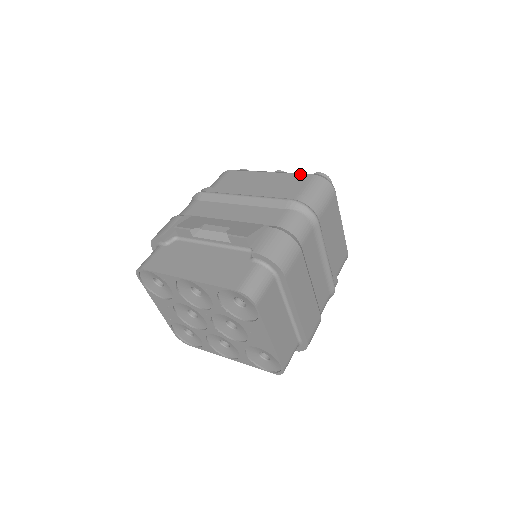
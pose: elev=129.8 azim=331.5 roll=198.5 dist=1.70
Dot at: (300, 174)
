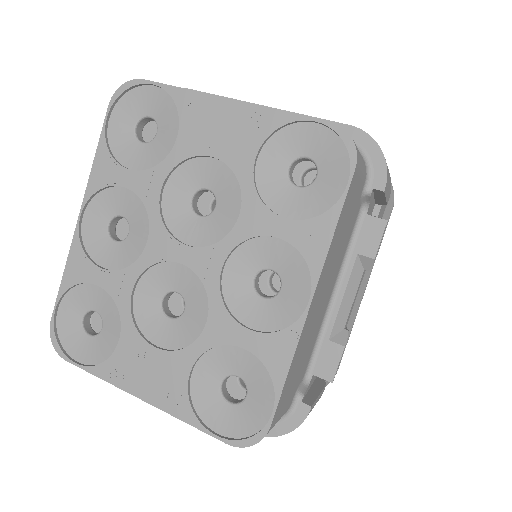
Dot at: occluded
